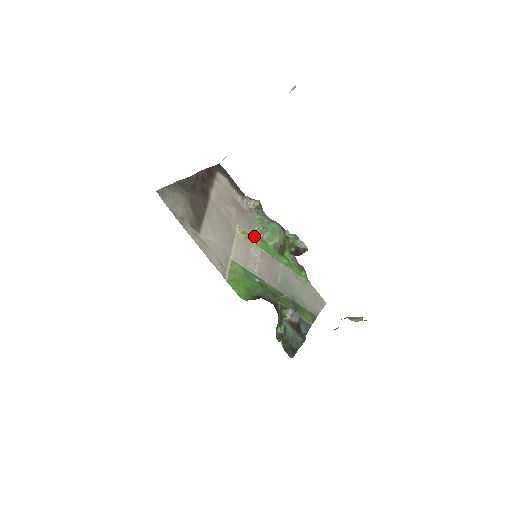
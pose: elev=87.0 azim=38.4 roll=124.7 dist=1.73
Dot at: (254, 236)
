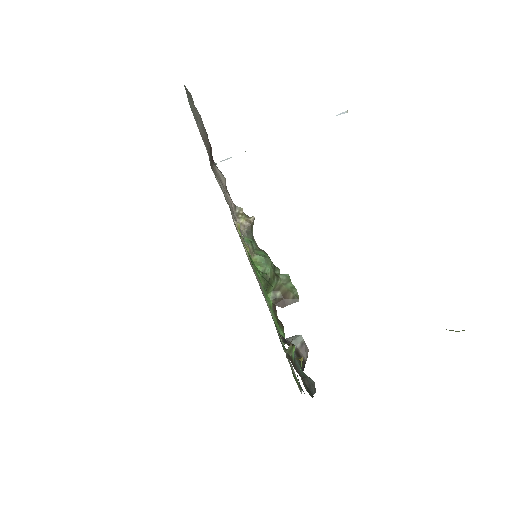
Dot at: occluded
